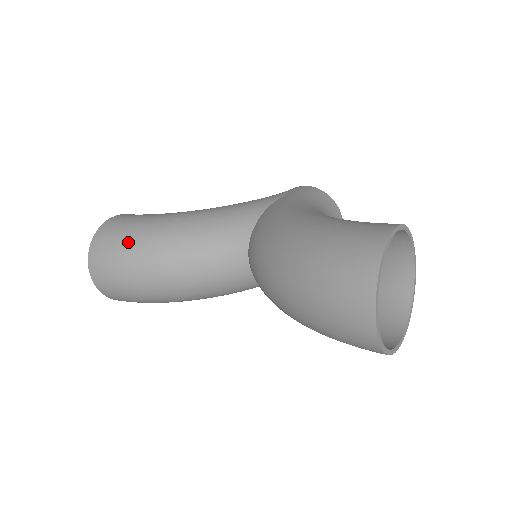
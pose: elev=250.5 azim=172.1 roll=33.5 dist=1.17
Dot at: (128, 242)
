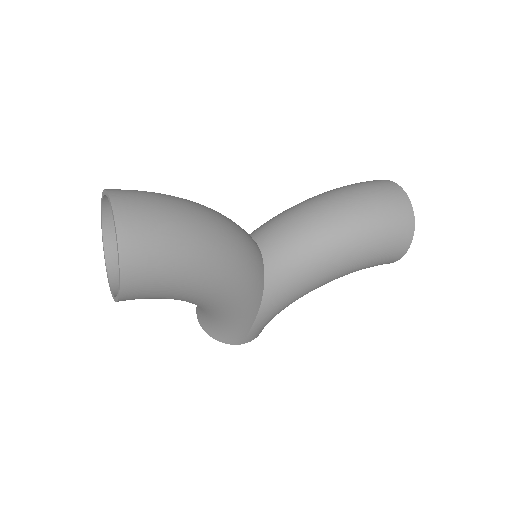
Dot at: occluded
